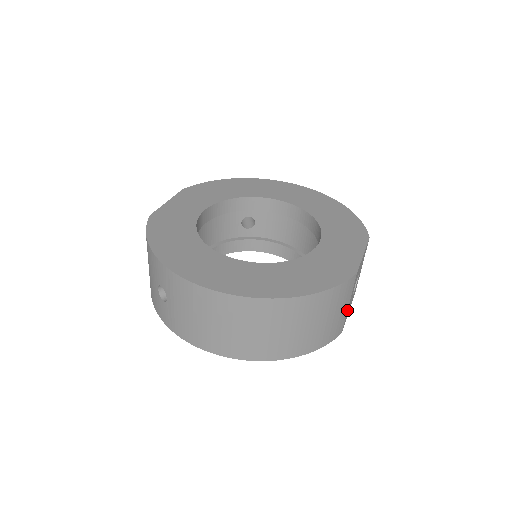
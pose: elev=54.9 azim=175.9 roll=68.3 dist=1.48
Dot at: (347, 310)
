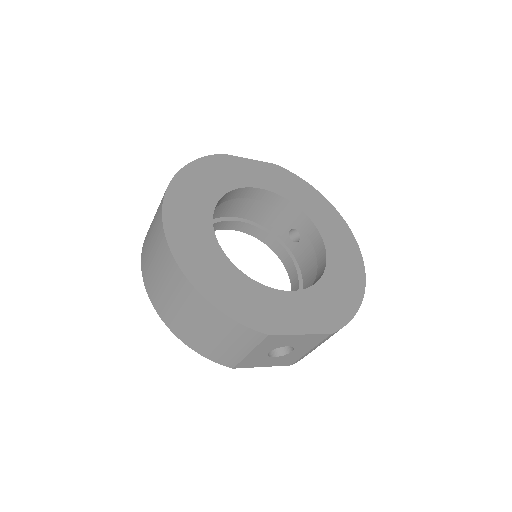
Dot at: (246, 356)
